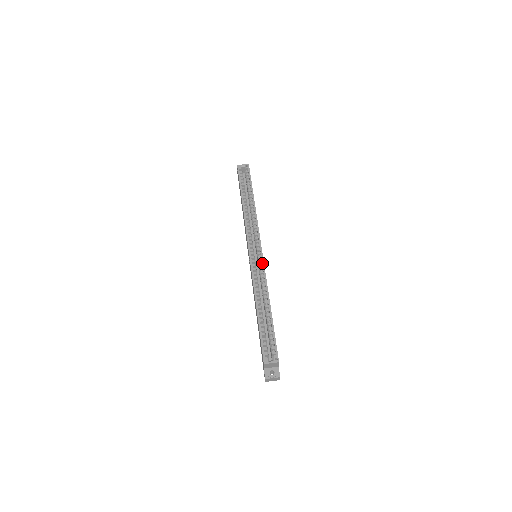
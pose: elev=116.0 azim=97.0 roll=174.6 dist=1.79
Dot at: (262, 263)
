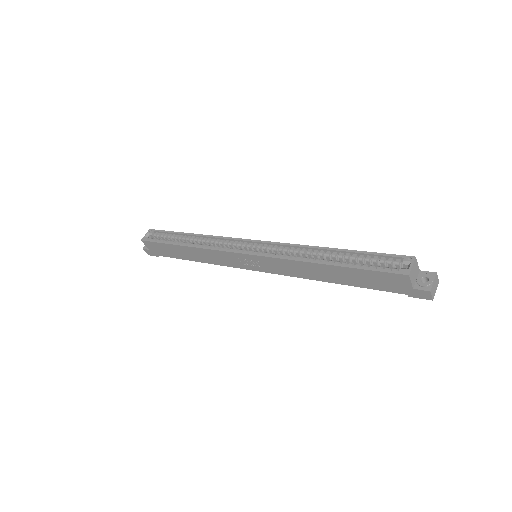
Dot at: (270, 243)
